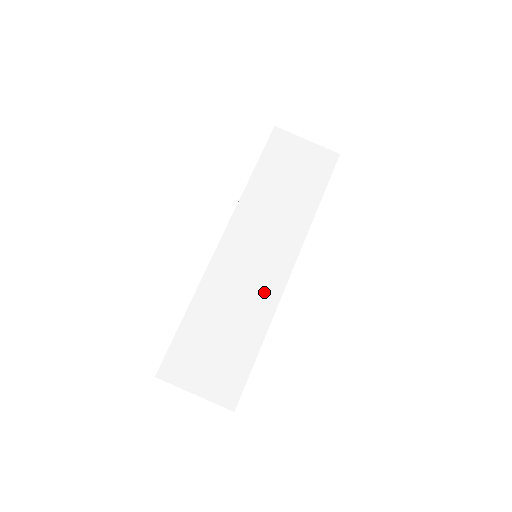
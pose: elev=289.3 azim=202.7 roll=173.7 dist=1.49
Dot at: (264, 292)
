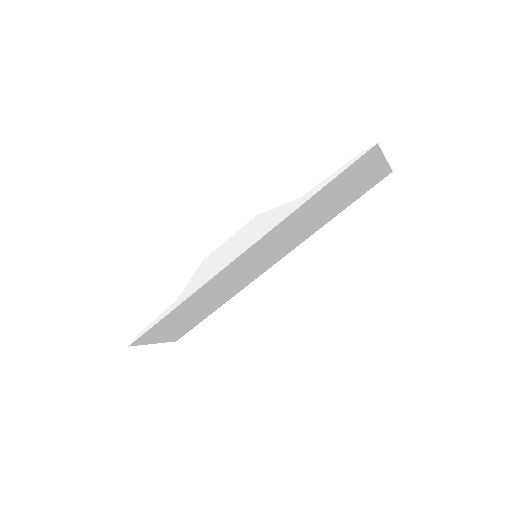
Dot at: (244, 282)
